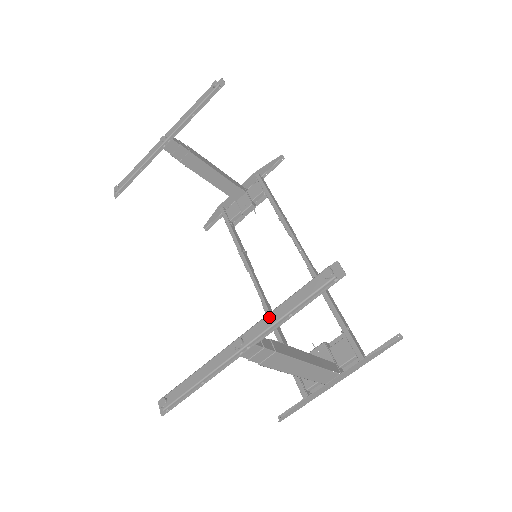
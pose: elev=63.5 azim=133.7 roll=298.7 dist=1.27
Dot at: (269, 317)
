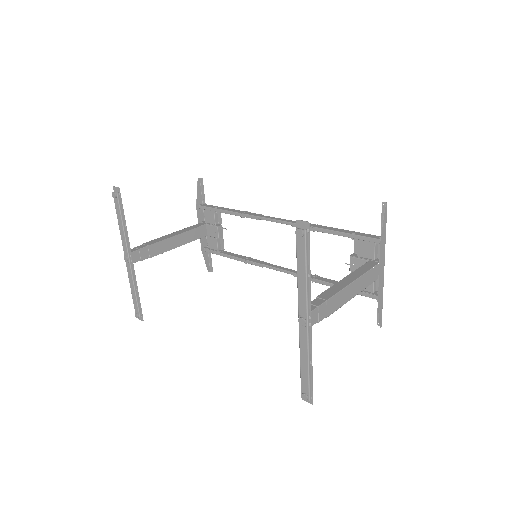
Dot at: (300, 290)
